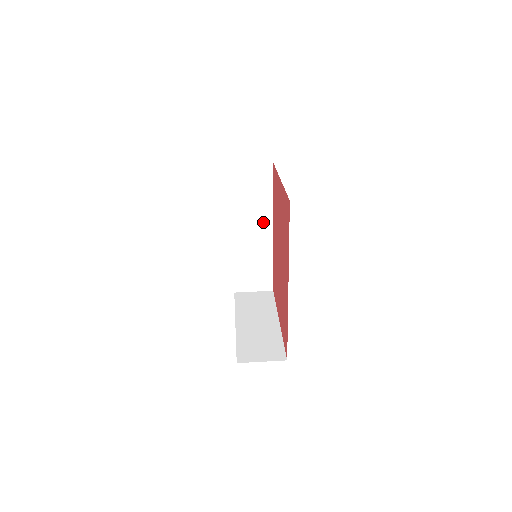
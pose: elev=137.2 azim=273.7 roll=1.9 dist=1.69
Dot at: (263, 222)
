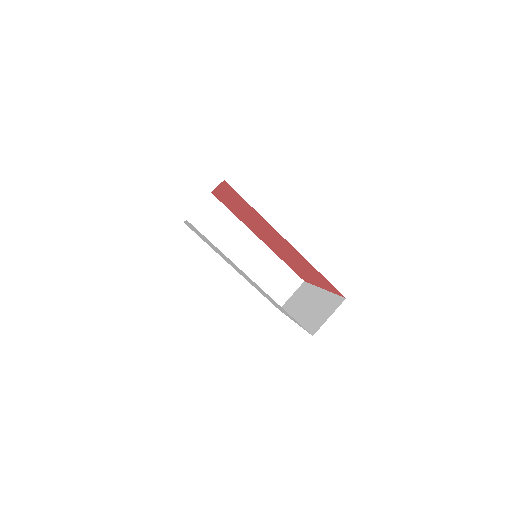
Dot at: (246, 239)
